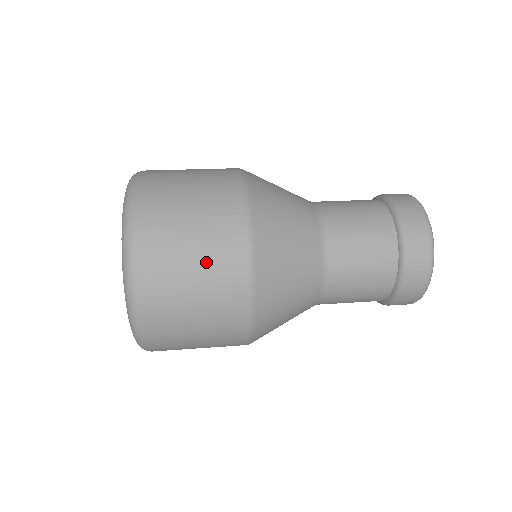
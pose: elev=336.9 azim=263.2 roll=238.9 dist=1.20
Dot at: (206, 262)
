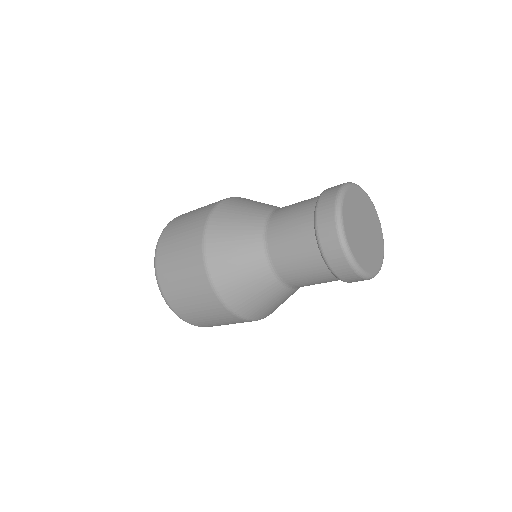
Dot at: (183, 249)
